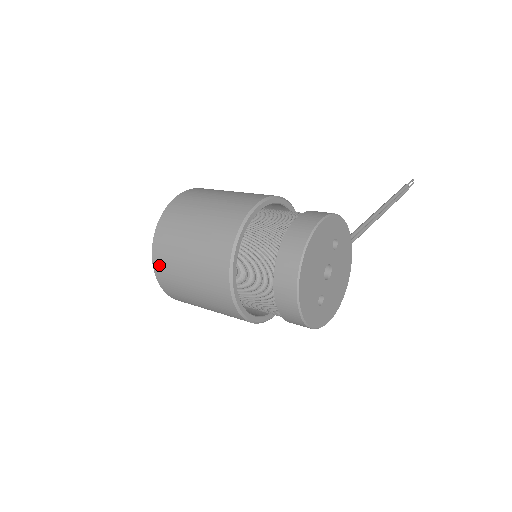
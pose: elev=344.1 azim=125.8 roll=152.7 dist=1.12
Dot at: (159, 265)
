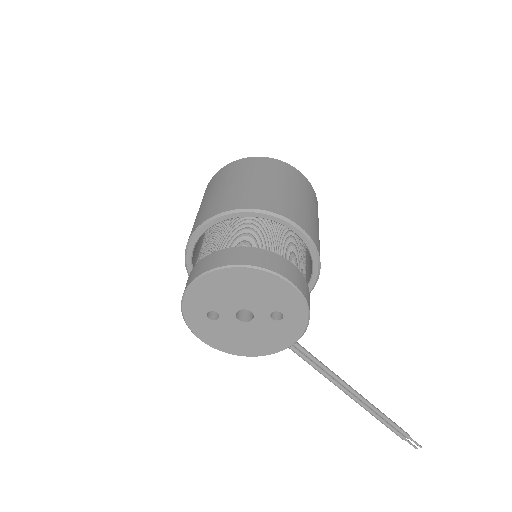
Dot at: (224, 170)
